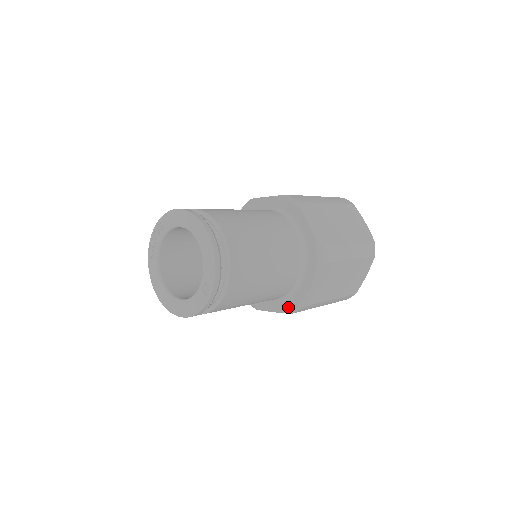
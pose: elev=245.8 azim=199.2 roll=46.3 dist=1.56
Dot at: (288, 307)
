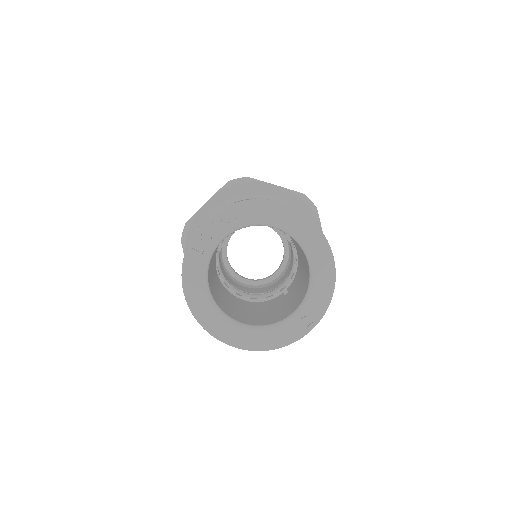
Dot at: occluded
